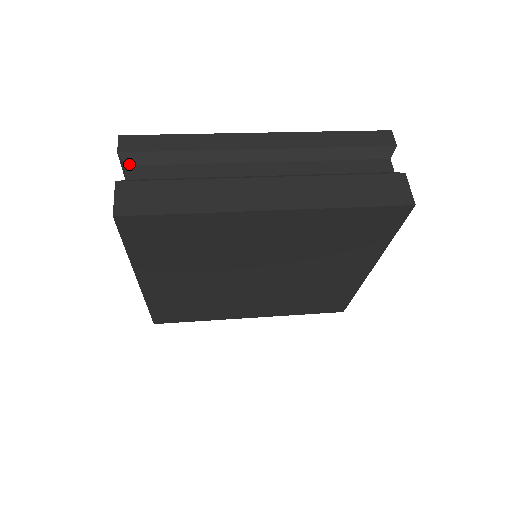
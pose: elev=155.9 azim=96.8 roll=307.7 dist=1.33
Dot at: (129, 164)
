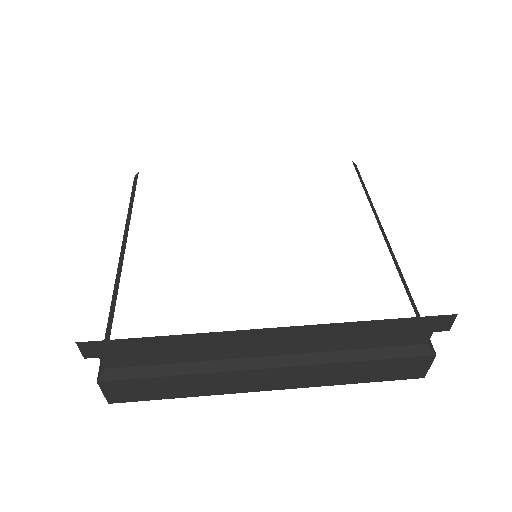
Dot at: (103, 357)
